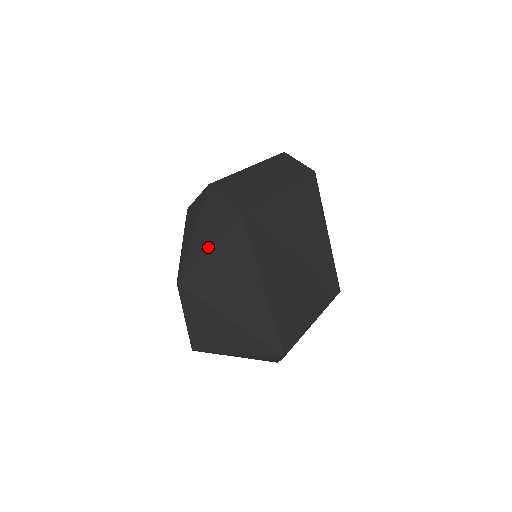
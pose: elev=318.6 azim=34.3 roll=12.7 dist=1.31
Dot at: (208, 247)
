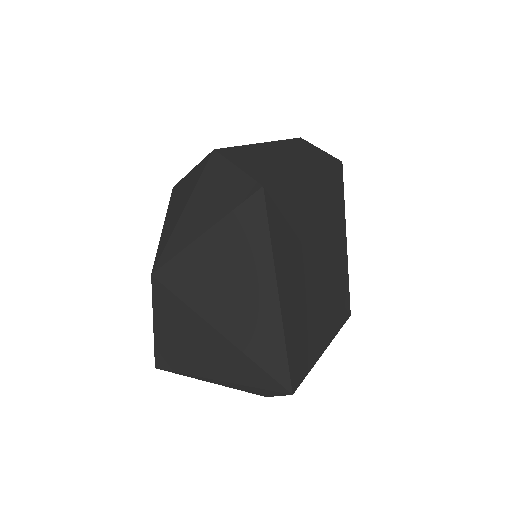
Dot at: (205, 230)
